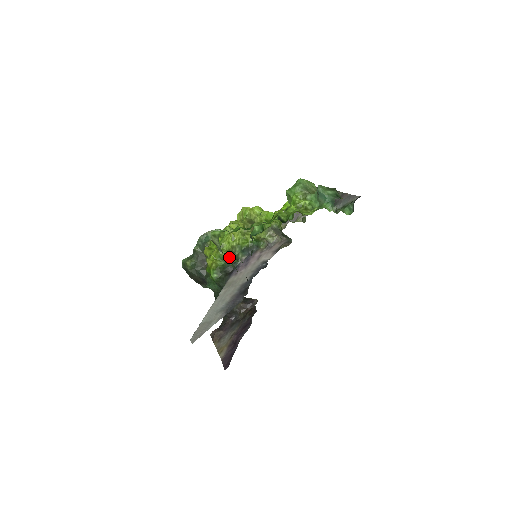
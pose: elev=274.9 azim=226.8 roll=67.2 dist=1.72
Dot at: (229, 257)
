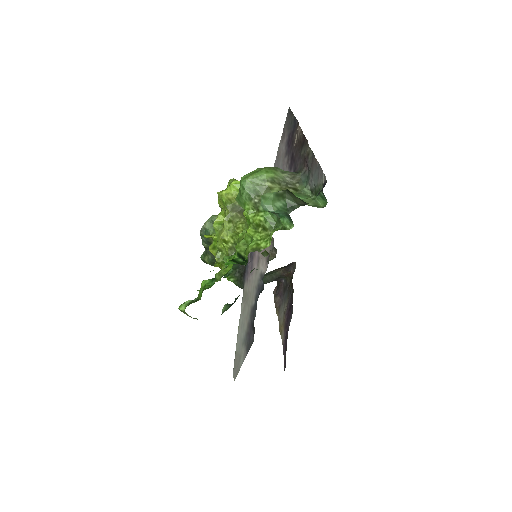
Dot at: occluded
